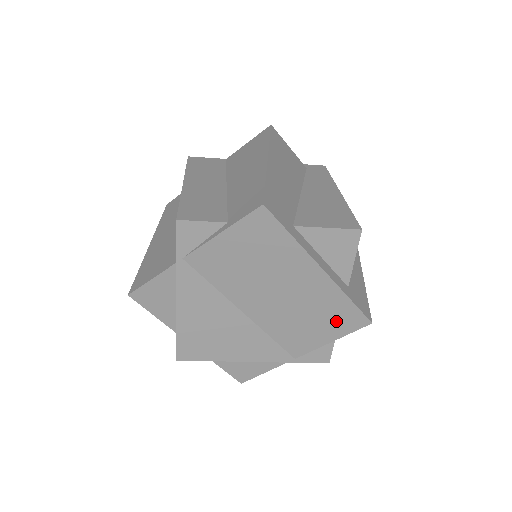
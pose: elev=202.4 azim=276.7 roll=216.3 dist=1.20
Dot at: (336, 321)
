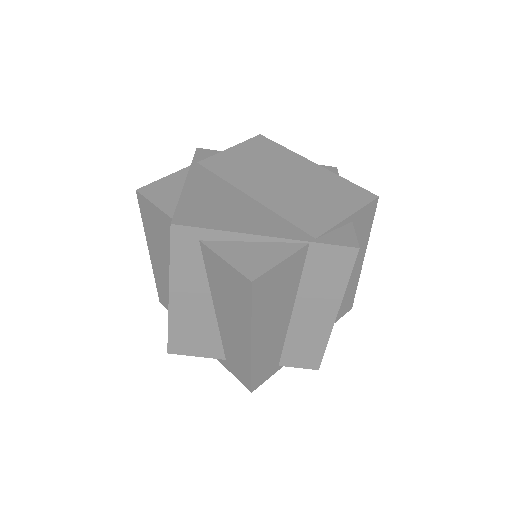
Dot at: (343, 197)
